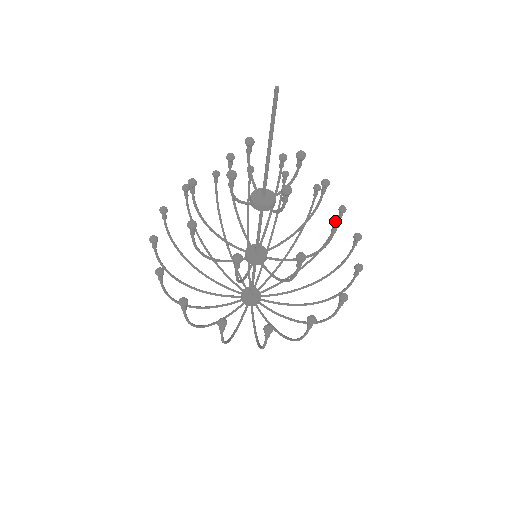
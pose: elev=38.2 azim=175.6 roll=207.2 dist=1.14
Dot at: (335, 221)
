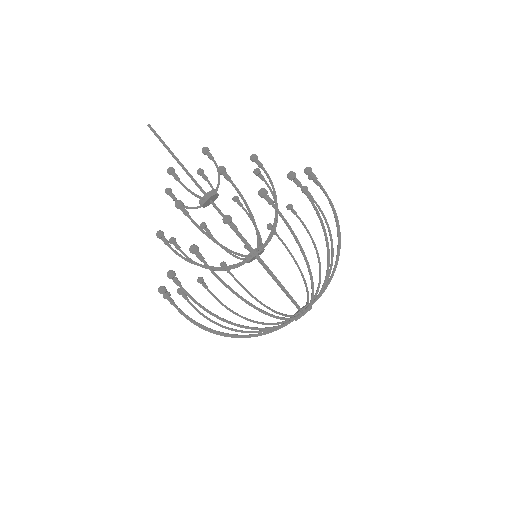
Dot at: (254, 169)
